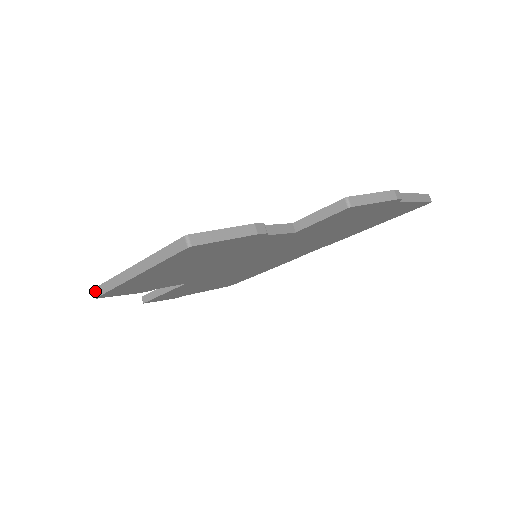
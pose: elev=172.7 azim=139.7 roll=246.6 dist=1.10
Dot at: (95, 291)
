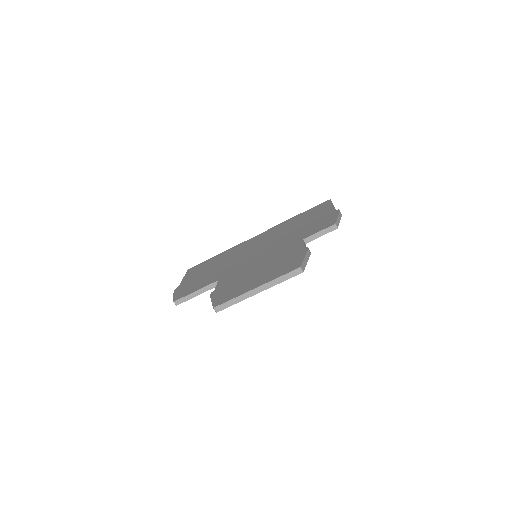
Dot at: (216, 308)
